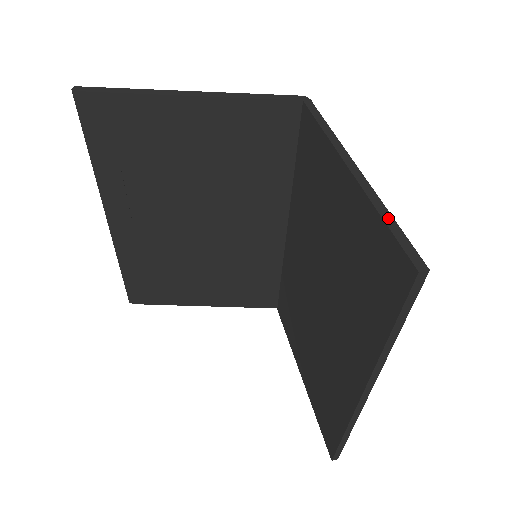
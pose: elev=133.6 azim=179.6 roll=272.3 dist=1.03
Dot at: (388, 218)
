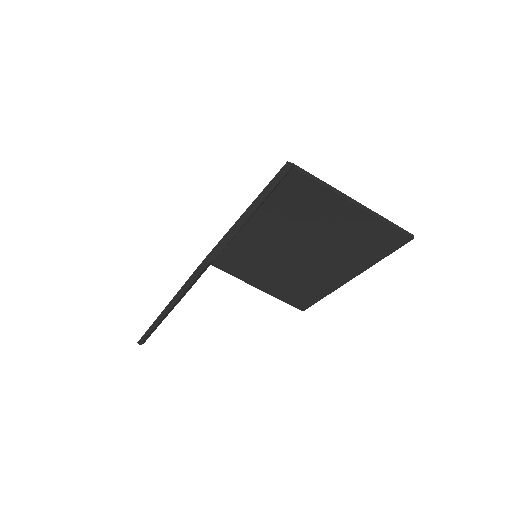
Dot at: (388, 222)
